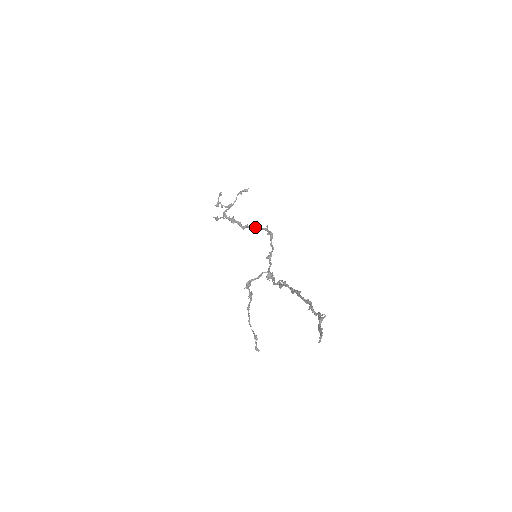
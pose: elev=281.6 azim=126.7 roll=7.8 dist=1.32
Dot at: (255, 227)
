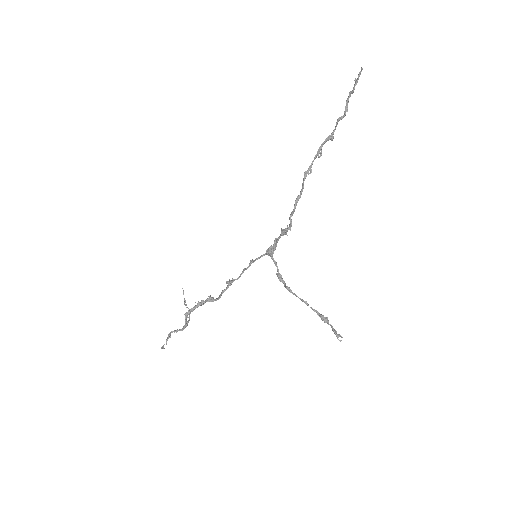
Dot at: (232, 280)
